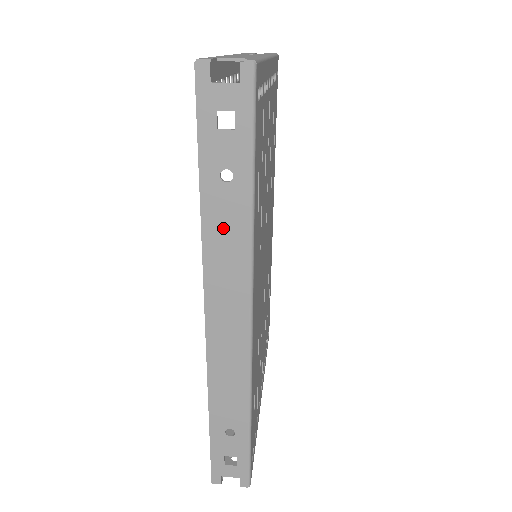
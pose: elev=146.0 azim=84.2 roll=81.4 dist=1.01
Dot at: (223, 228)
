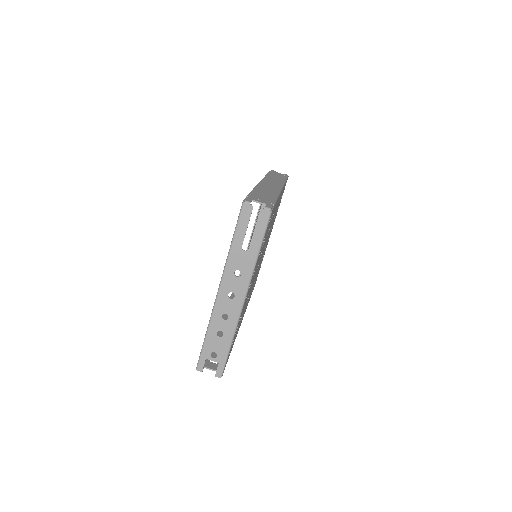
Dot at: occluded
